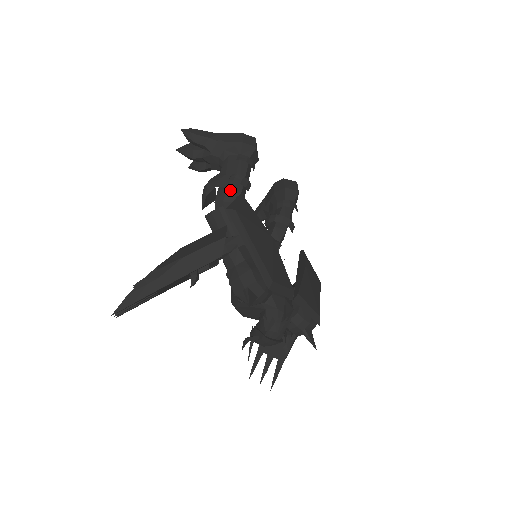
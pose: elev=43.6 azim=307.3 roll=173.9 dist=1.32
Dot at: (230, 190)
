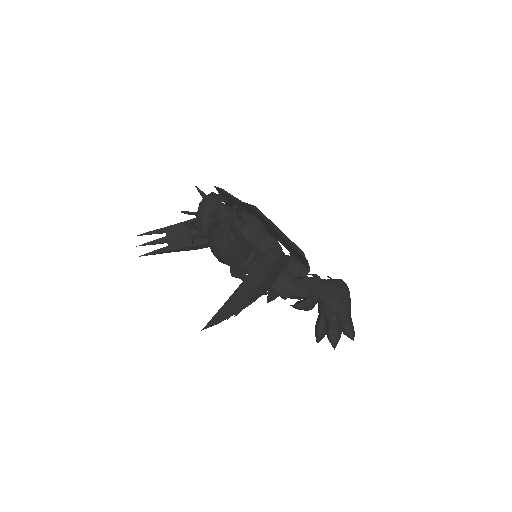
Dot at: occluded
